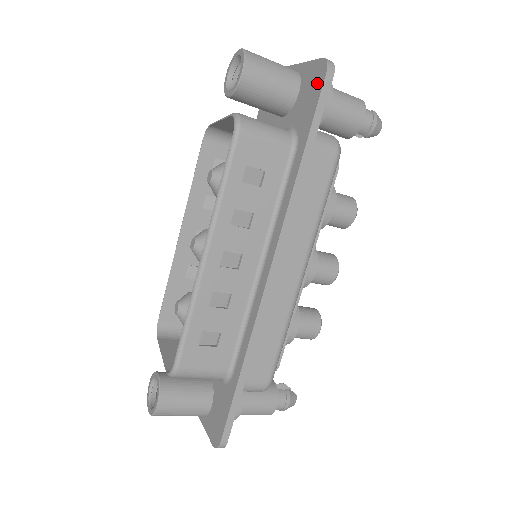
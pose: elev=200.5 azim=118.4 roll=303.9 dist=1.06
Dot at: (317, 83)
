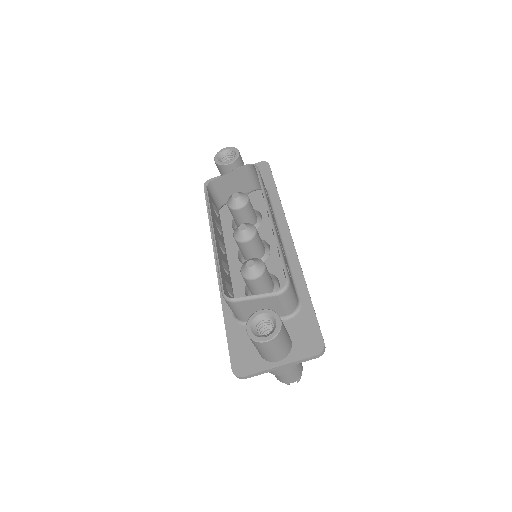
Dot at: (264, 169)
